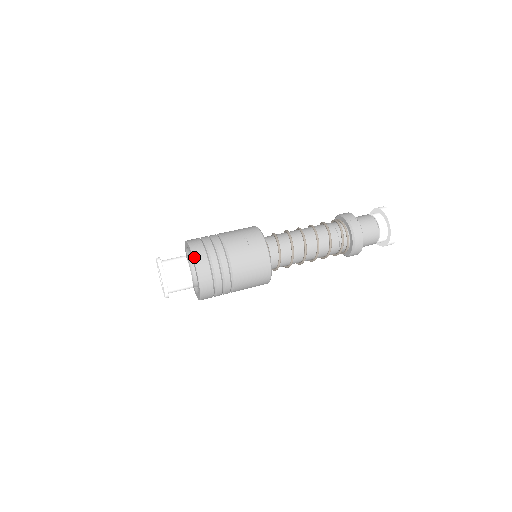
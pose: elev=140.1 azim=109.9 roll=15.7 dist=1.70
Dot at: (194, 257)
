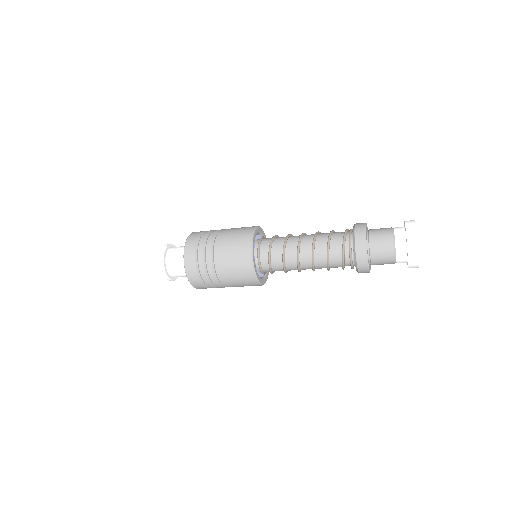
Dot at: (186, 243)
